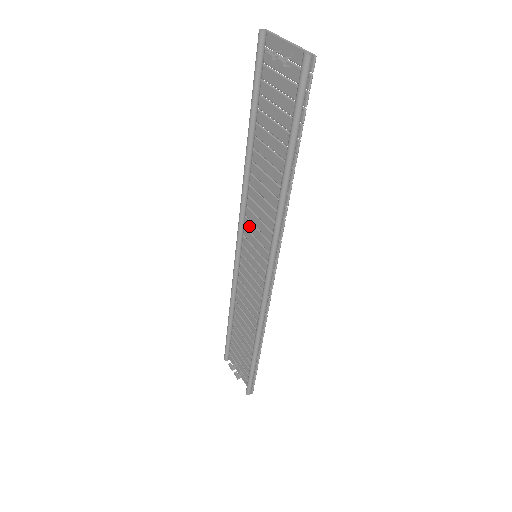
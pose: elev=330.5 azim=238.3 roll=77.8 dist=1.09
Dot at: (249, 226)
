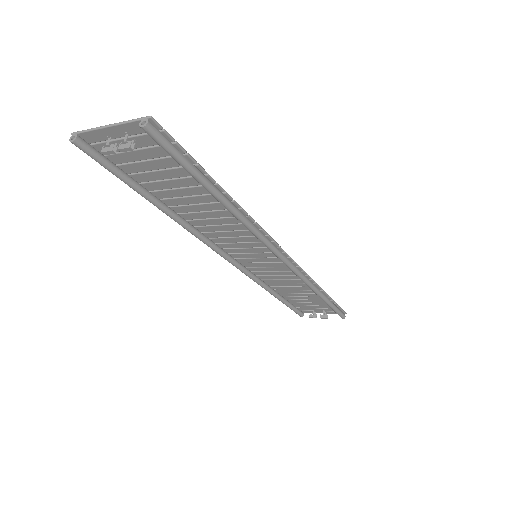
Dot at: (227, 246)
